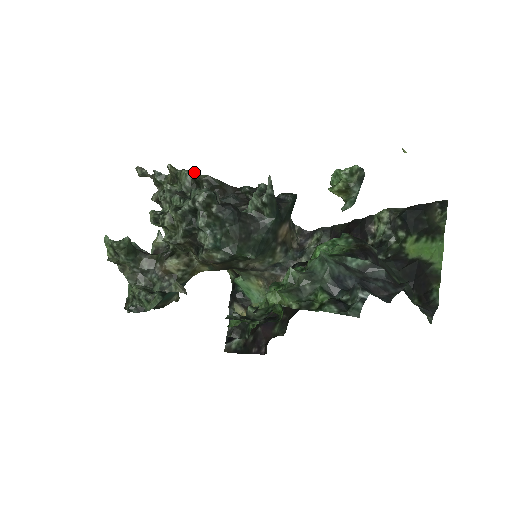
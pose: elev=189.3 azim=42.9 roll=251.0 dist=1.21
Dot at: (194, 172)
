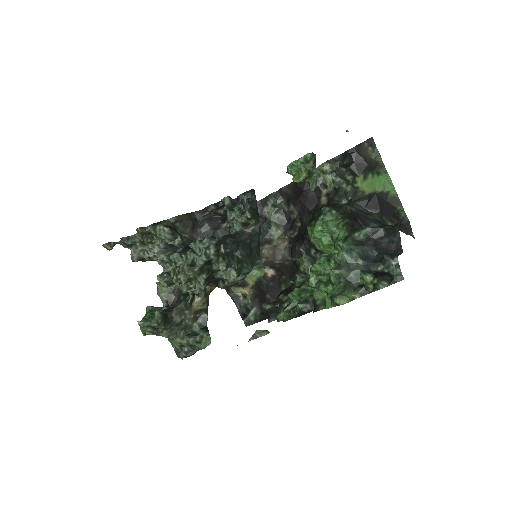
Dot at: (163, 221)
